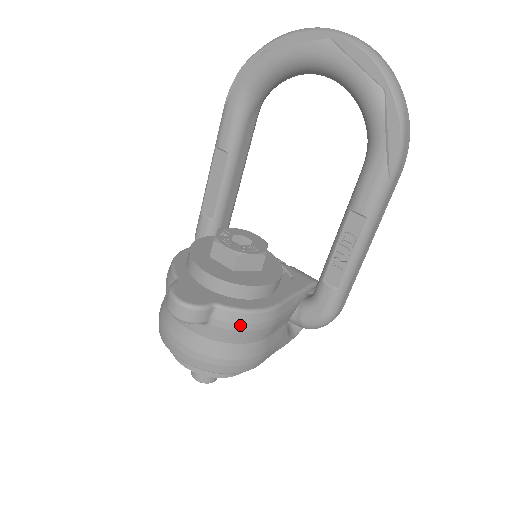
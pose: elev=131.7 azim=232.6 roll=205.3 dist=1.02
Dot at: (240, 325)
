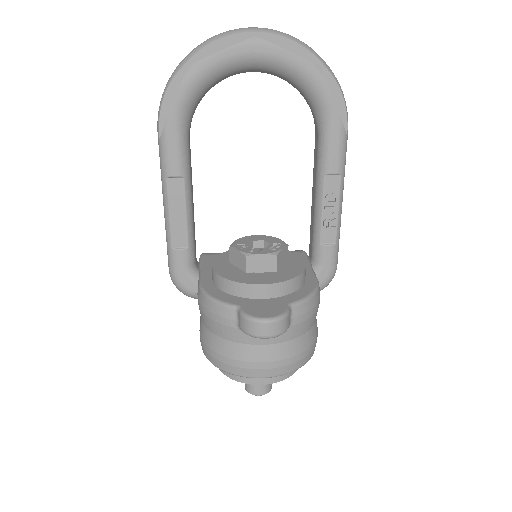
Dot at: (310, 311)
